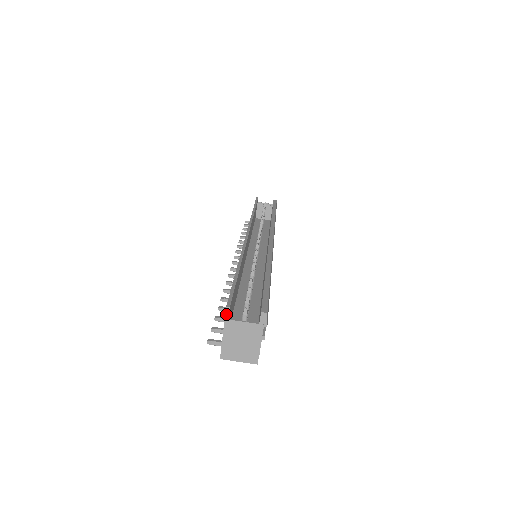
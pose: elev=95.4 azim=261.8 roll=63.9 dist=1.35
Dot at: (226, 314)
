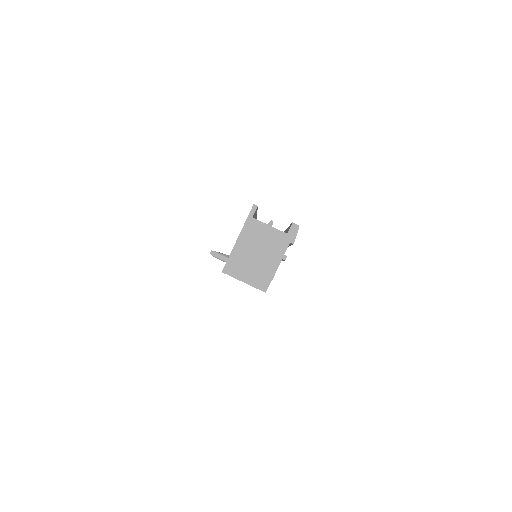
Dot at: (250, 213)
